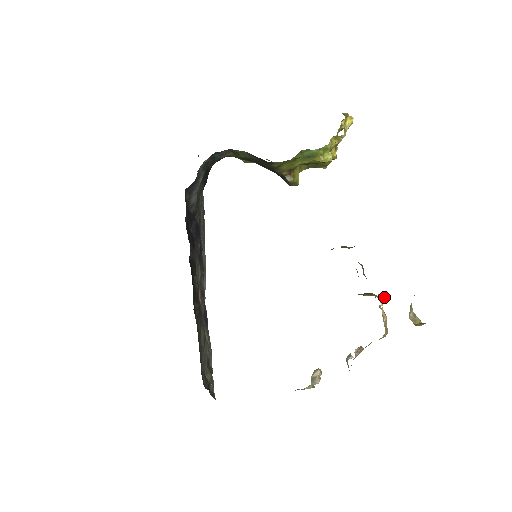
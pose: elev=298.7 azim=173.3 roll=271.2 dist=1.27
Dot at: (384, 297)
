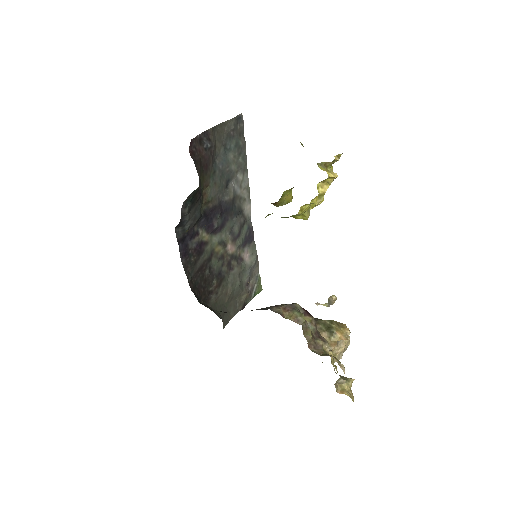
Dot at: (343, 339)
